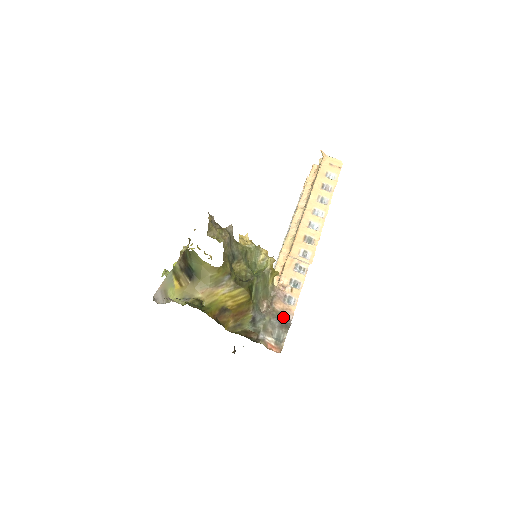
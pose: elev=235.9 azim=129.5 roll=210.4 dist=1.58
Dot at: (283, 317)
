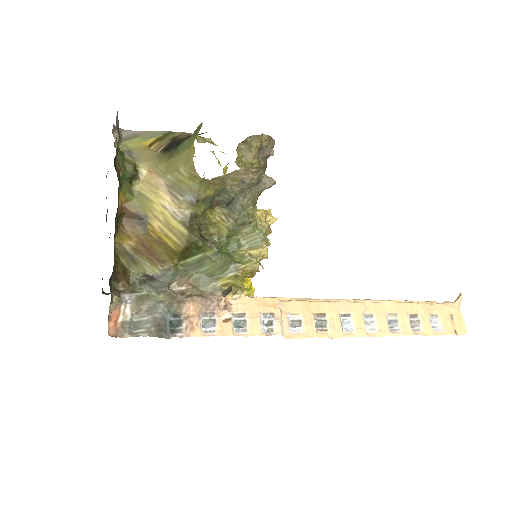
Dot at: (175, 322)
